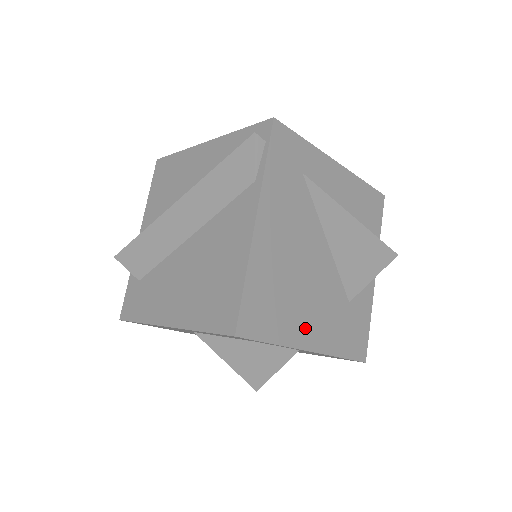
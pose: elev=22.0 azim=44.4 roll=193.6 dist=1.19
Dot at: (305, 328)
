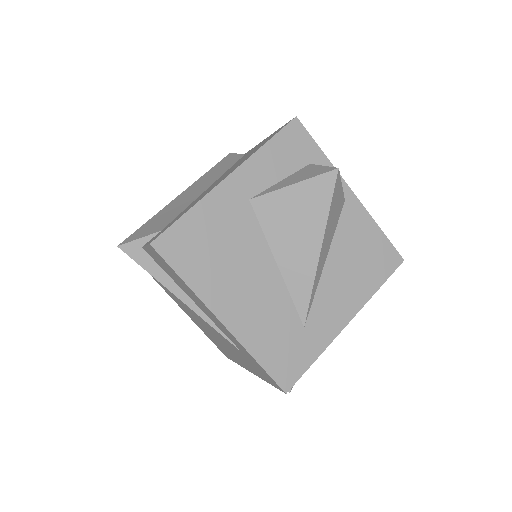
Dot at: occluded
